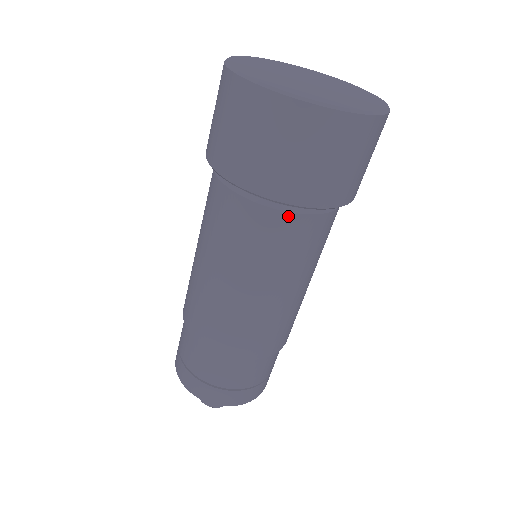
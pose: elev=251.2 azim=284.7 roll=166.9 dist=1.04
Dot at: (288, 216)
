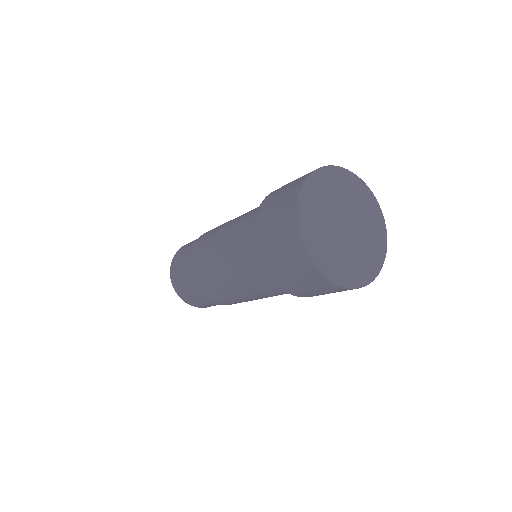
Dot at: occluded
